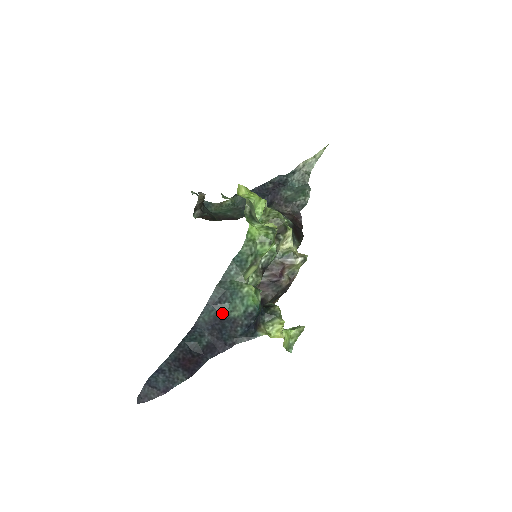
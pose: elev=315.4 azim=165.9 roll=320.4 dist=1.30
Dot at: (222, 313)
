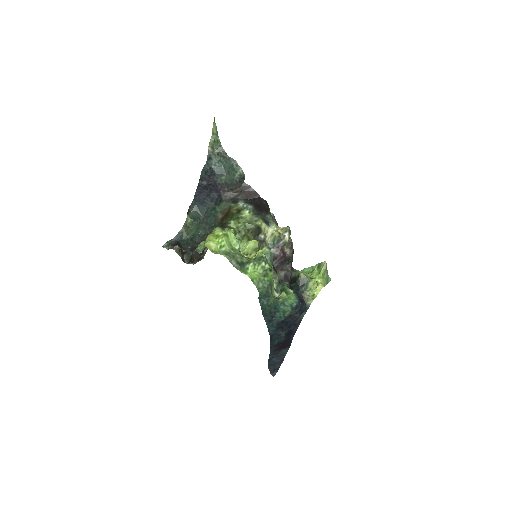
Dot at: (280, 320)
